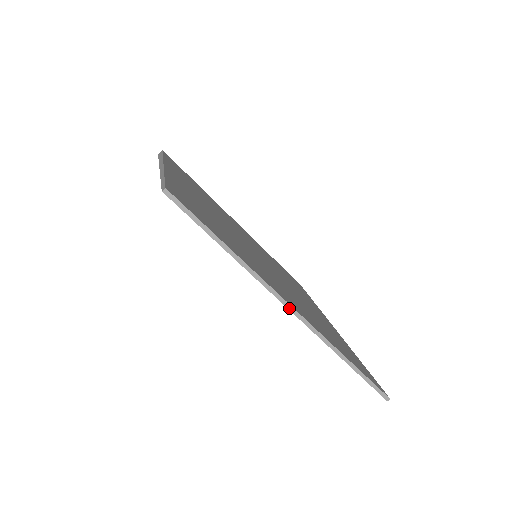
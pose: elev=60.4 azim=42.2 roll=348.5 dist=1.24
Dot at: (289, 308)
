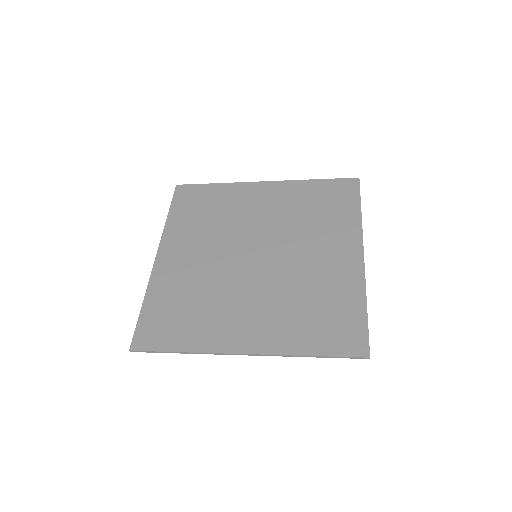
Dot at: occluded
